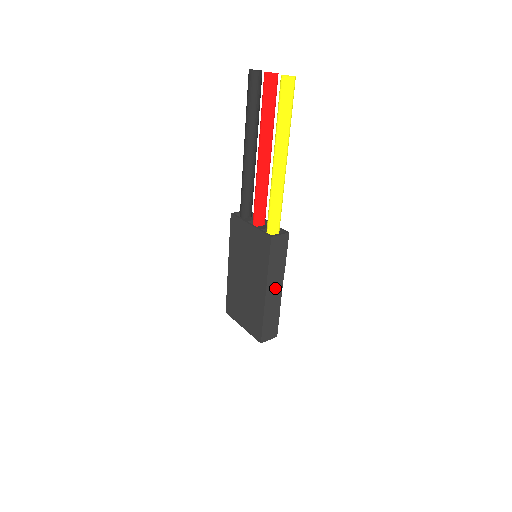
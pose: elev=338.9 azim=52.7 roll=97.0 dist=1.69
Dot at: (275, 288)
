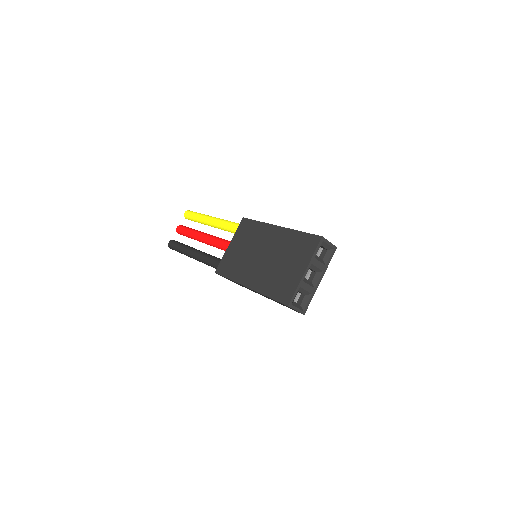
Dot at: occluded
